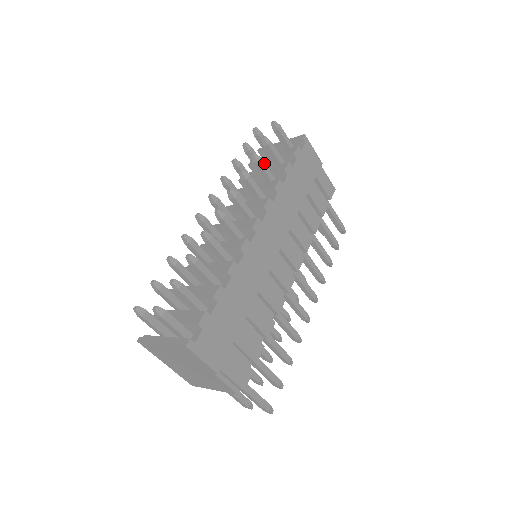
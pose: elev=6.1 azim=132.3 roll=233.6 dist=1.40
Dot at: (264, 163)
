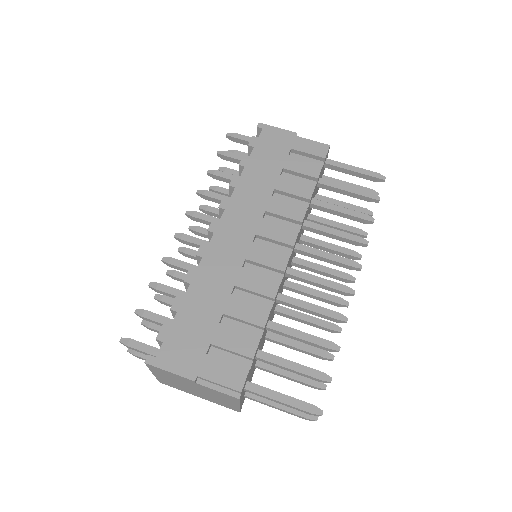
Dot at: (222, 172)
